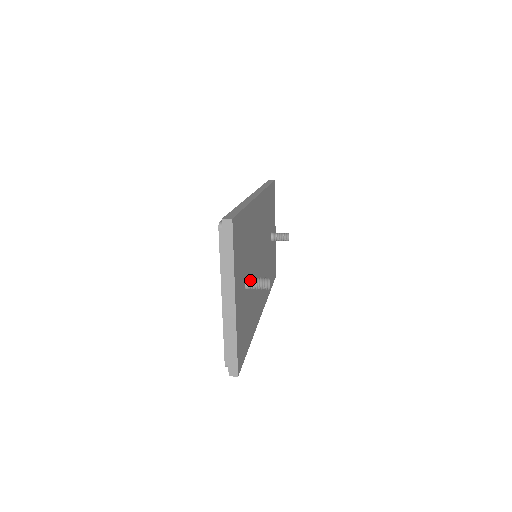
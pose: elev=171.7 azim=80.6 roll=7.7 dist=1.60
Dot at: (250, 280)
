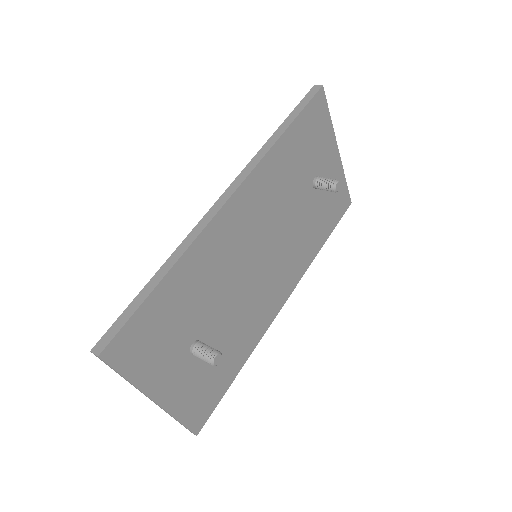
Dot at: (194, 351)
